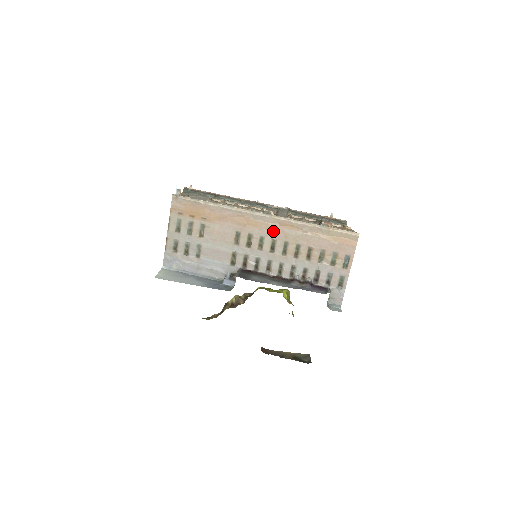
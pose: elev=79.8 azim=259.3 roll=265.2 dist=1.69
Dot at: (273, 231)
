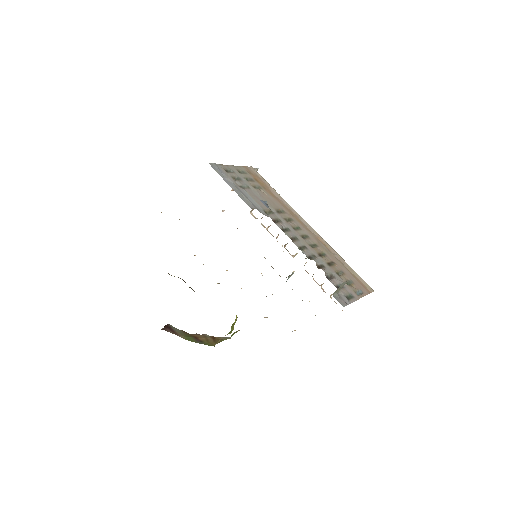
Dot at: (310, 234)
